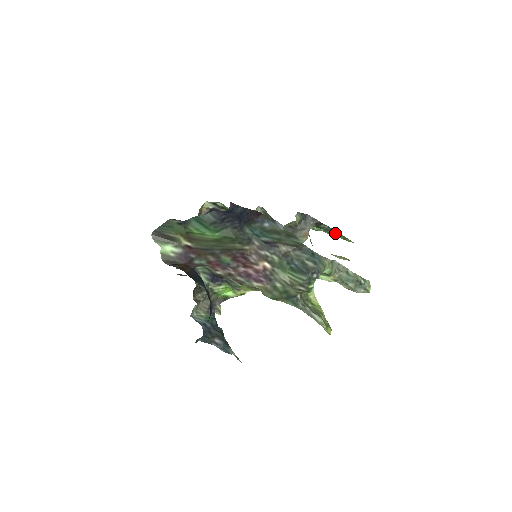
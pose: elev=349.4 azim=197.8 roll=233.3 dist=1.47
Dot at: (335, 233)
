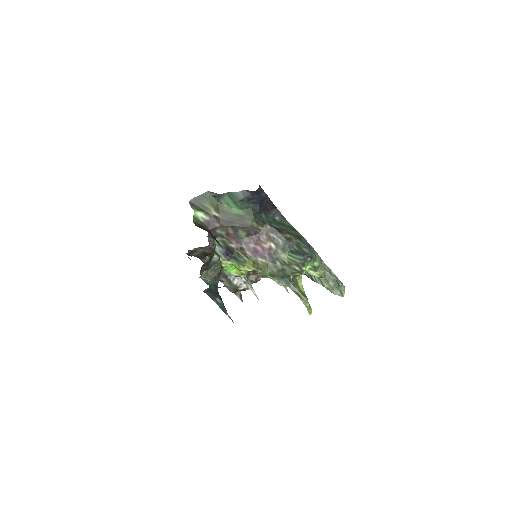
Dot at: occluded
